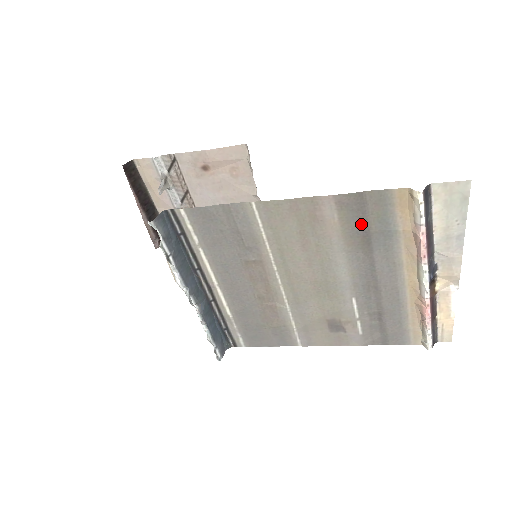
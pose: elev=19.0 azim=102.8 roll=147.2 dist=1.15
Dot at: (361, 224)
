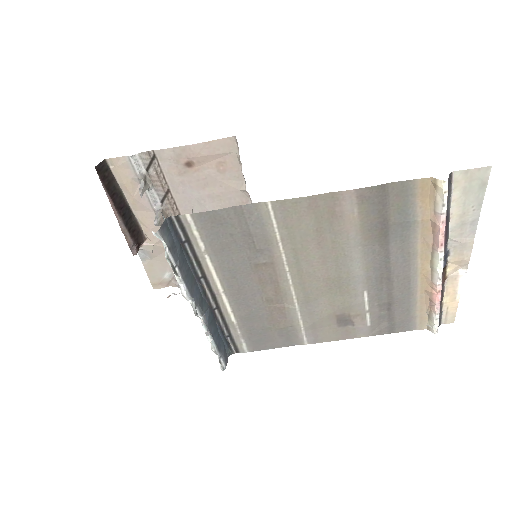
Dot at: (380, 217)
